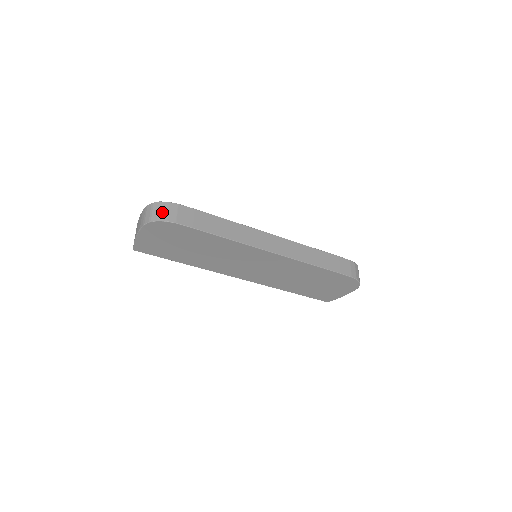
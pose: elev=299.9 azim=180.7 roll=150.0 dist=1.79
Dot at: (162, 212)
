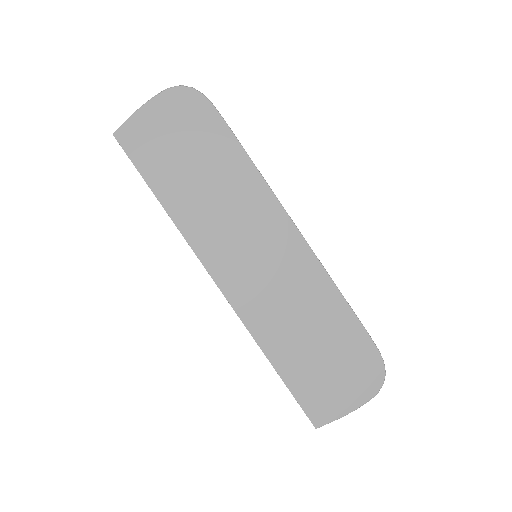
Dot at: occluded
